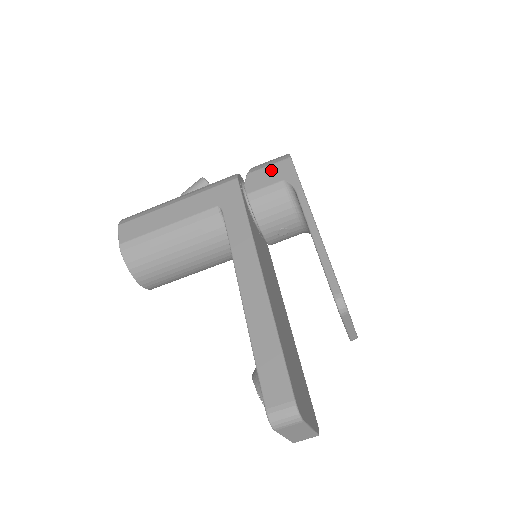
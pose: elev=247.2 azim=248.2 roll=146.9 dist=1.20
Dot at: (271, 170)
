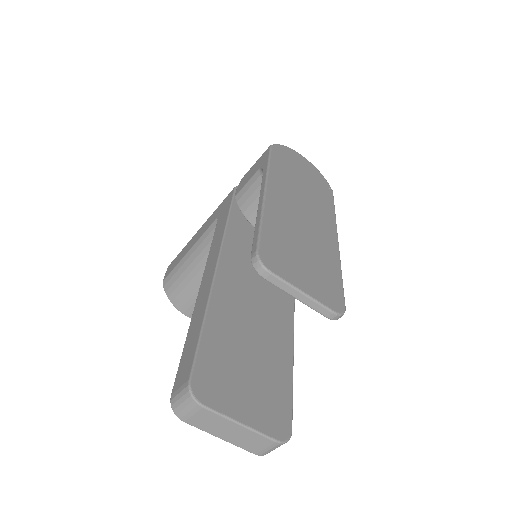
Dot at: (255, 165)
